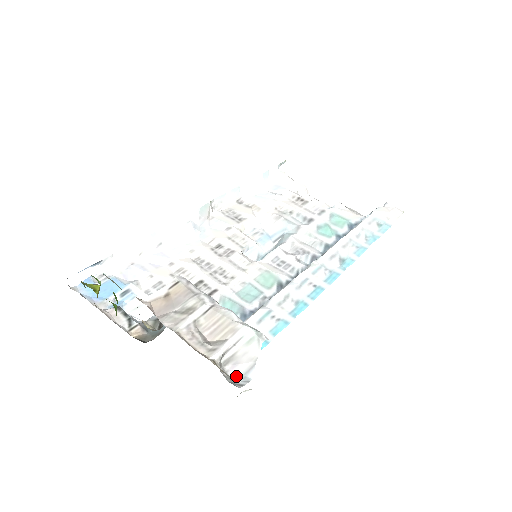
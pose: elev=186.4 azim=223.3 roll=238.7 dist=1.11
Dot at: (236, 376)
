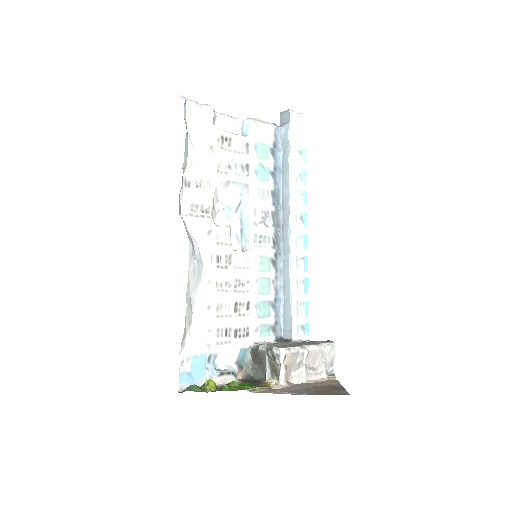
Dot at: (328, 368)
